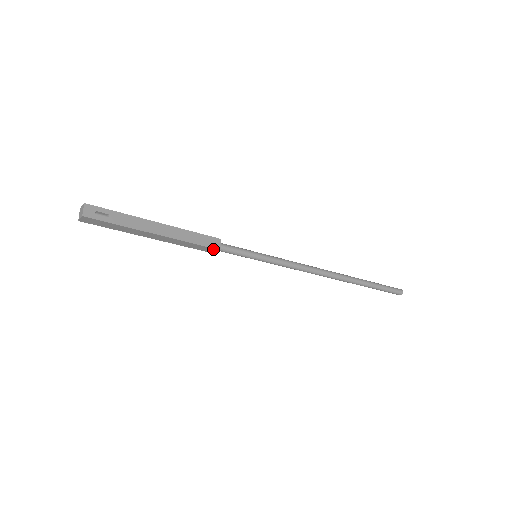
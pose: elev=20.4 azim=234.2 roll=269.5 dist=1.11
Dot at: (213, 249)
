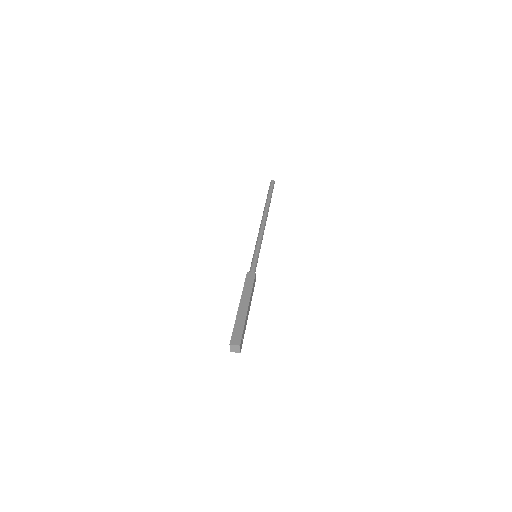
Dot at: occluded
